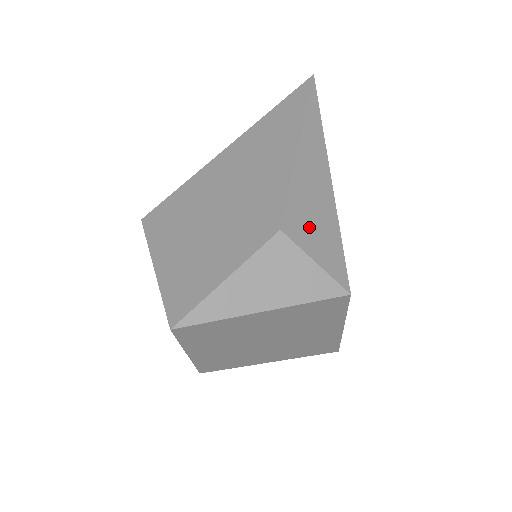
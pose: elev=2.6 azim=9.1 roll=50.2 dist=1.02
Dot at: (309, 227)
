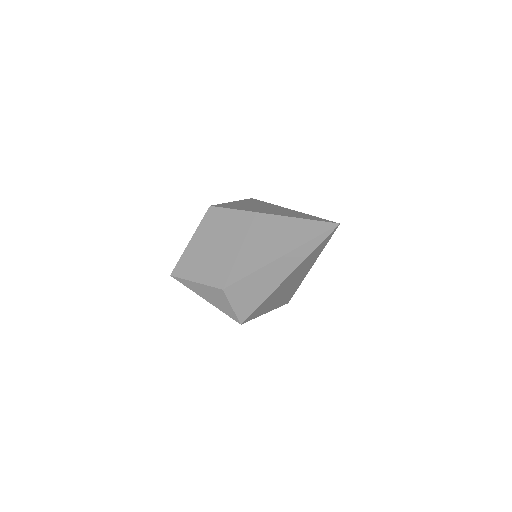
Dot at: (242, 295)
